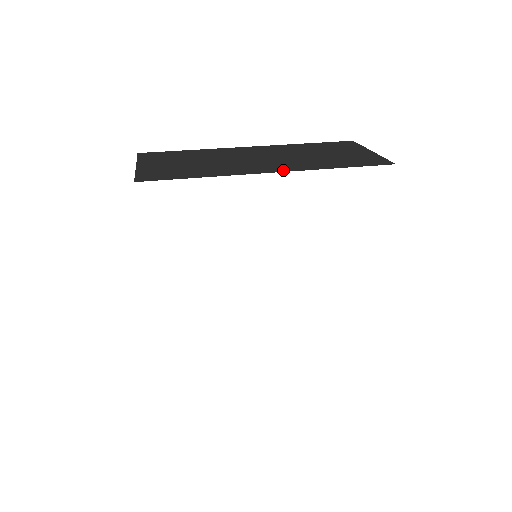
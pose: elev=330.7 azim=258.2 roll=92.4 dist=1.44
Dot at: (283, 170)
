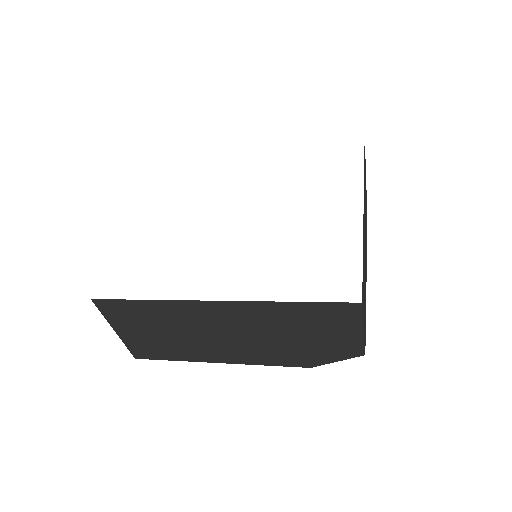
Dot at: occluded
